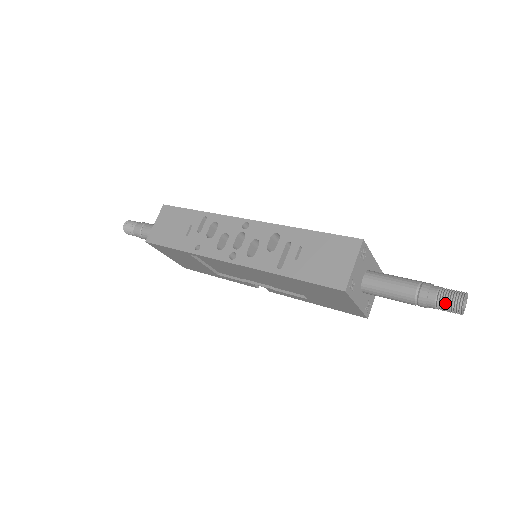
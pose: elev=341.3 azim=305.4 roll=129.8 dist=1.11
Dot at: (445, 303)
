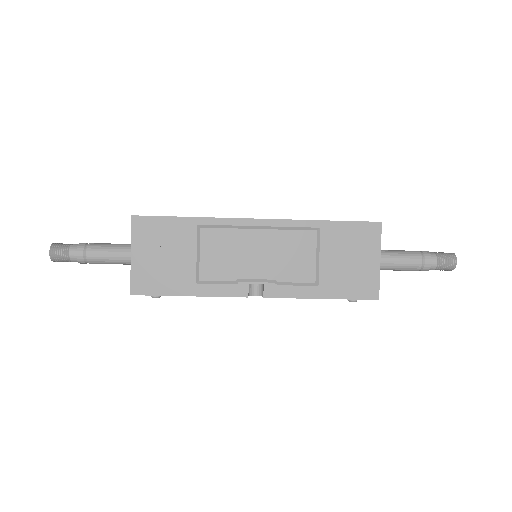
Dot at: (443, 254)
